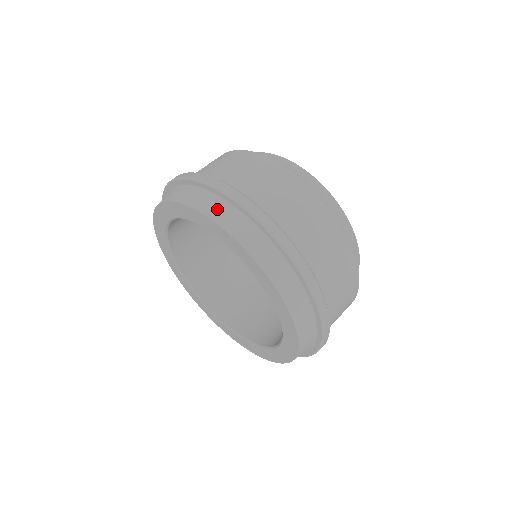
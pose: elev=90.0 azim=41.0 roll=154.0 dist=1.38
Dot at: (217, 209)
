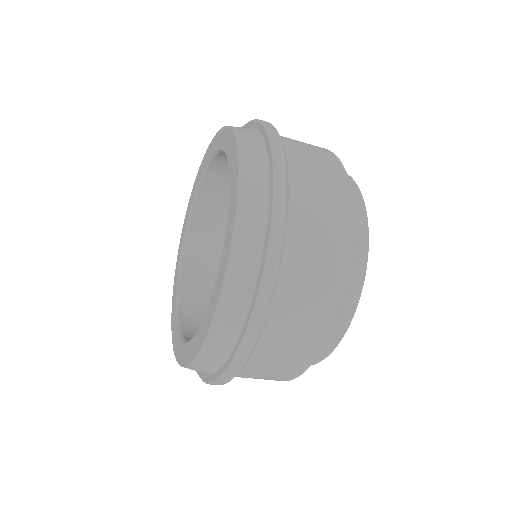
Dot at: (251, 224)
